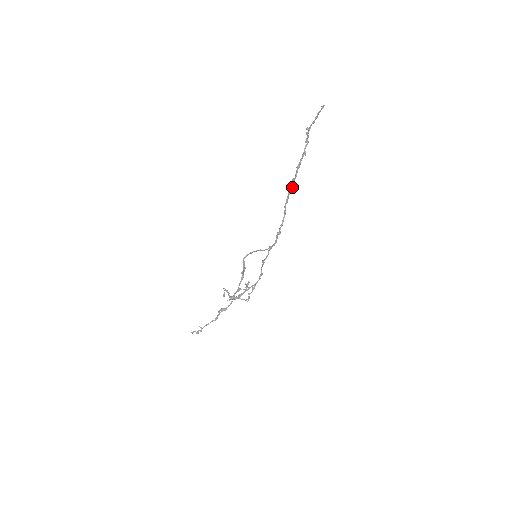
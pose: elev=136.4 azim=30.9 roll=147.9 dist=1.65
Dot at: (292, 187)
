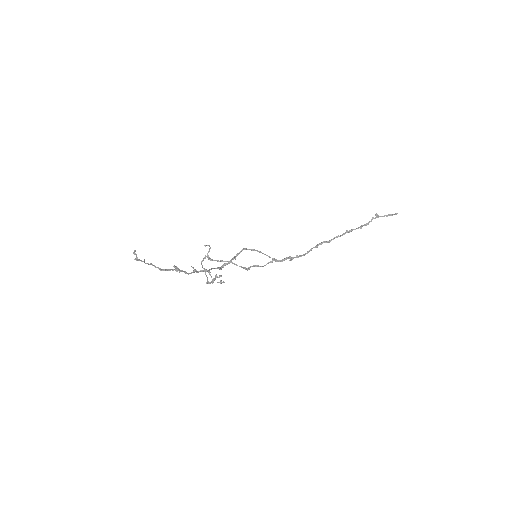
Dot at: (331, 240)
